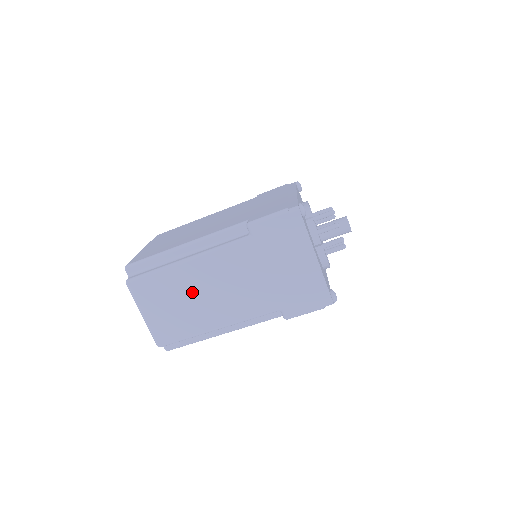
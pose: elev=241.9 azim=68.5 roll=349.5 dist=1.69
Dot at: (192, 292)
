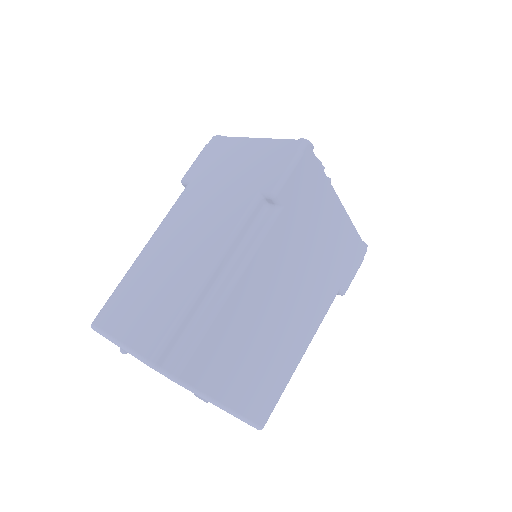
Dot at: (160, 268)
